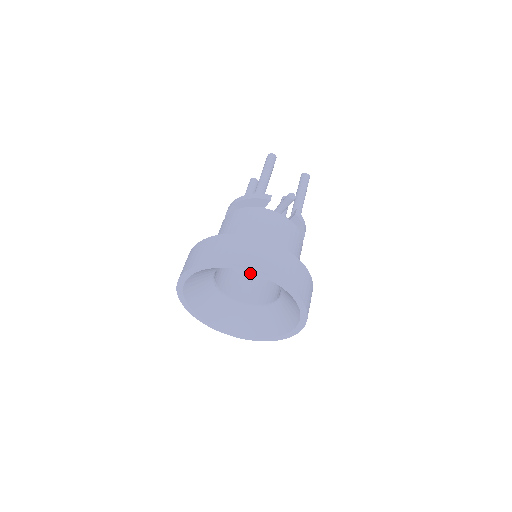
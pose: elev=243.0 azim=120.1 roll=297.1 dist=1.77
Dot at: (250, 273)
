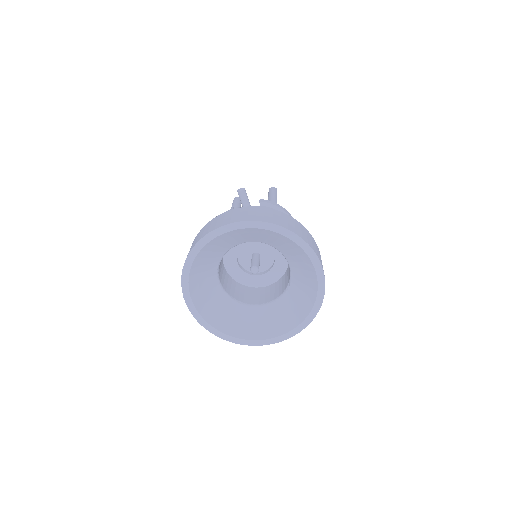
Dot at: (252, 265)
